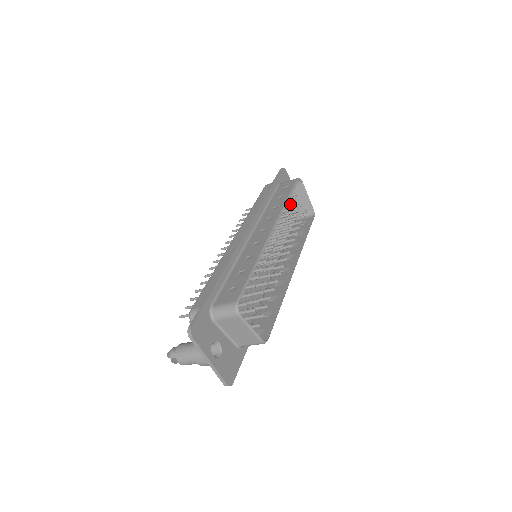
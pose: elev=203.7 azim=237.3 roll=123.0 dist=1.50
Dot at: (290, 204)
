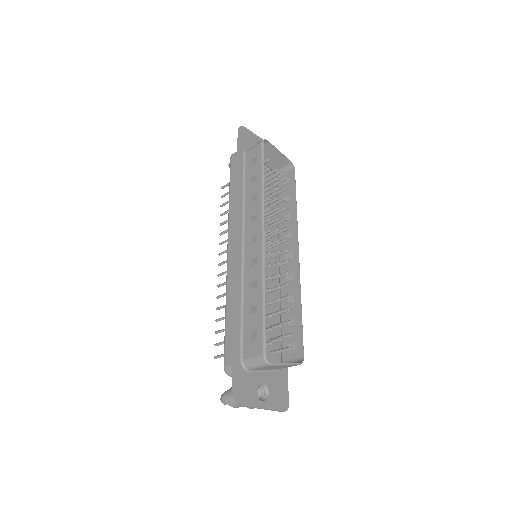
Dot at: (266, 180)
